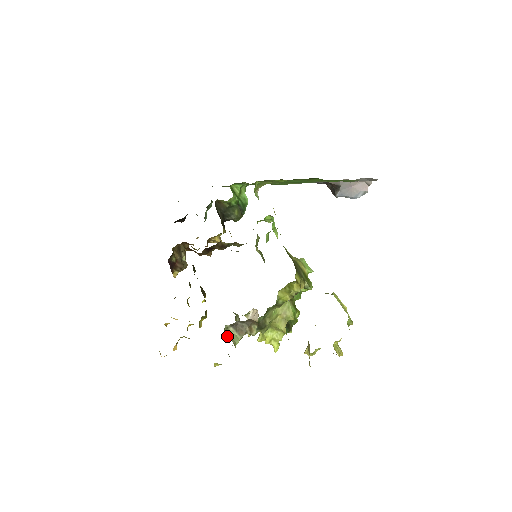
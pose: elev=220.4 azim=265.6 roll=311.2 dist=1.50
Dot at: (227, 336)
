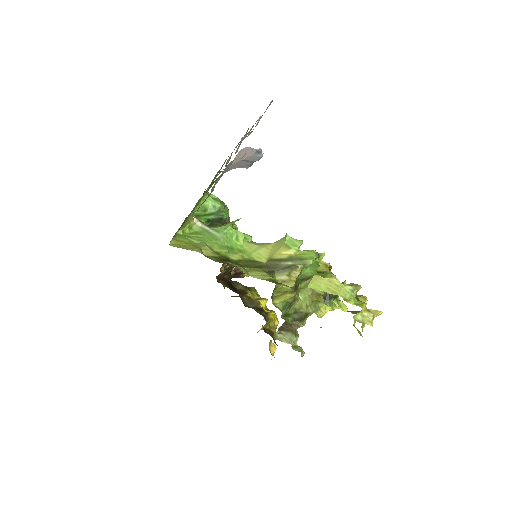
Dot at: occluded
